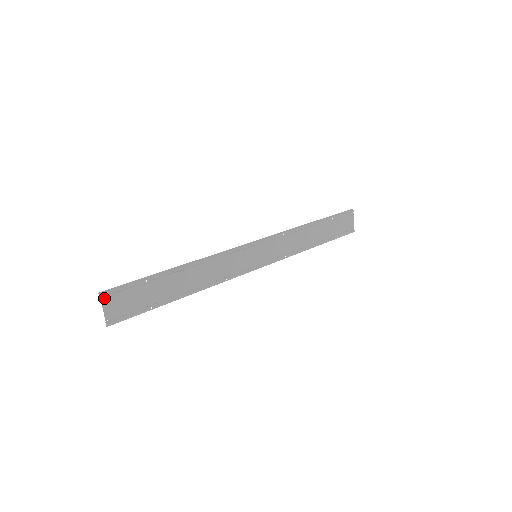
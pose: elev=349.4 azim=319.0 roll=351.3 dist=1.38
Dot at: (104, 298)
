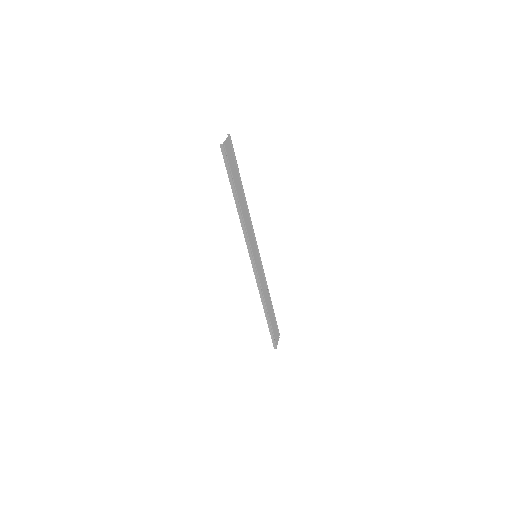
Dot at: (229, 138)
